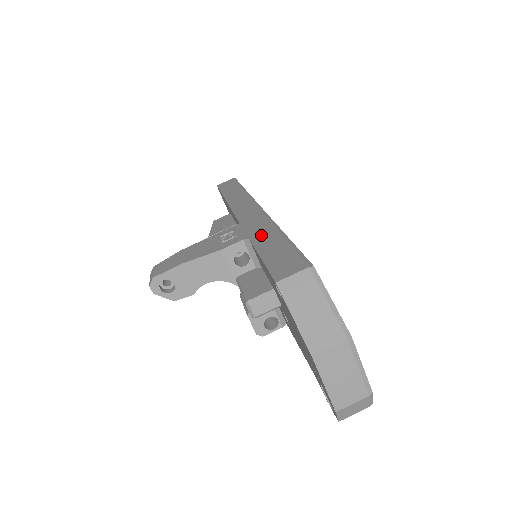
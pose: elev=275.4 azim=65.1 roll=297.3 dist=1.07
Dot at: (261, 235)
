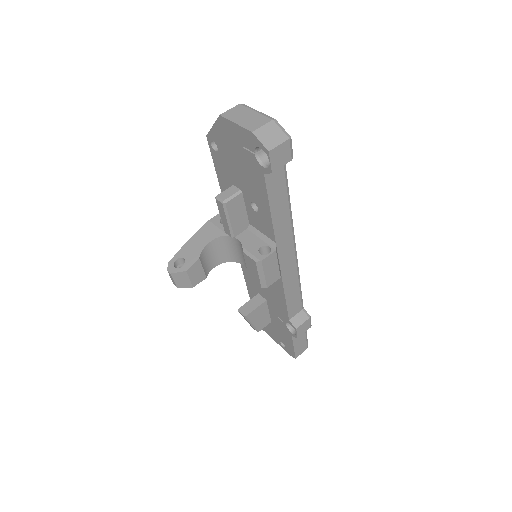
Dot at: occluded
